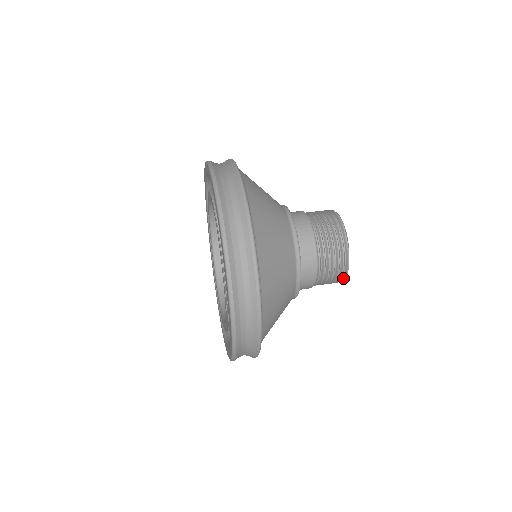
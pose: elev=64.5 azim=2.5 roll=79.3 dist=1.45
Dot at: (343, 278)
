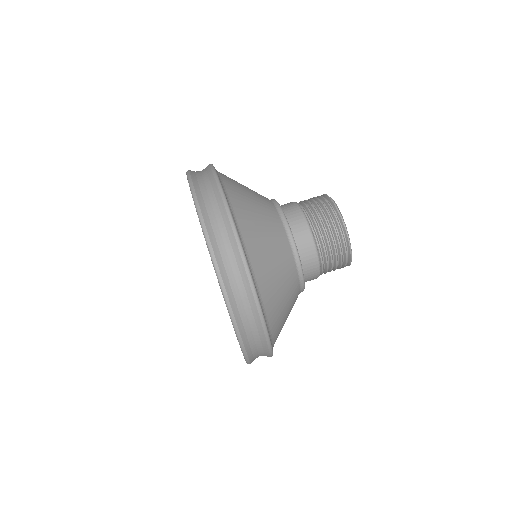
Dot at: (349, 251)
